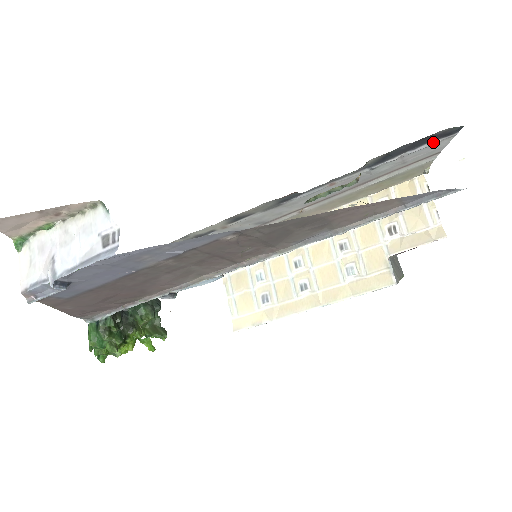
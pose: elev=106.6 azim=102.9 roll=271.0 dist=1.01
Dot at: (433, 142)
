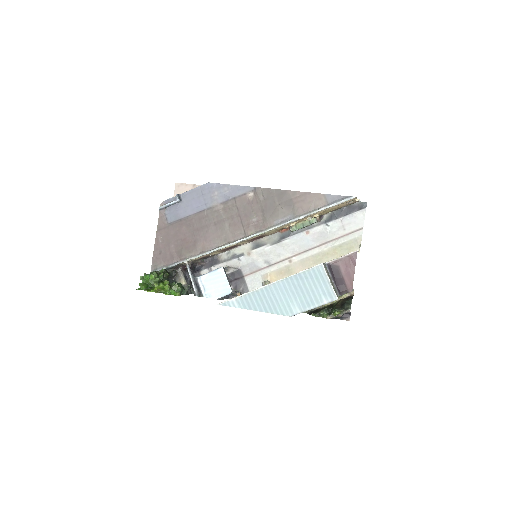
Dot at: (355, 213)
